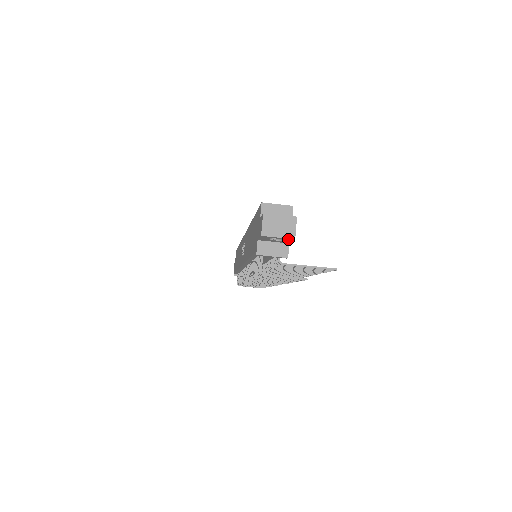
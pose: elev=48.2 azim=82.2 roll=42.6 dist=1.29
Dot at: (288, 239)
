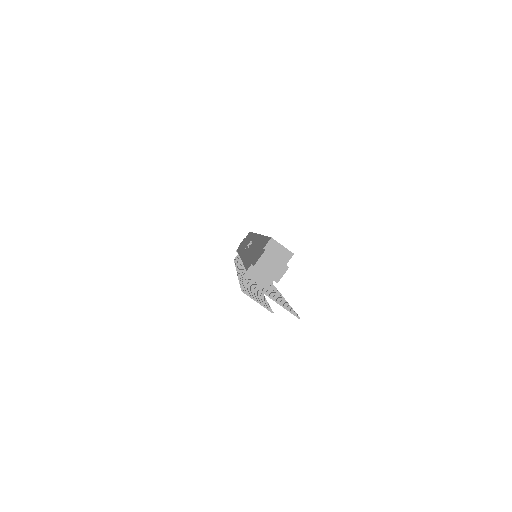
Dot at: (273, 279)
